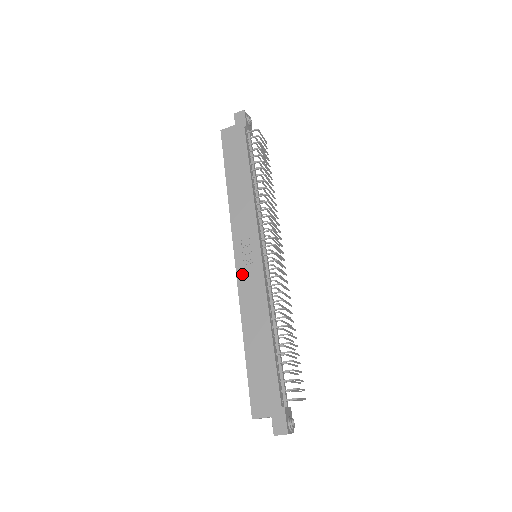
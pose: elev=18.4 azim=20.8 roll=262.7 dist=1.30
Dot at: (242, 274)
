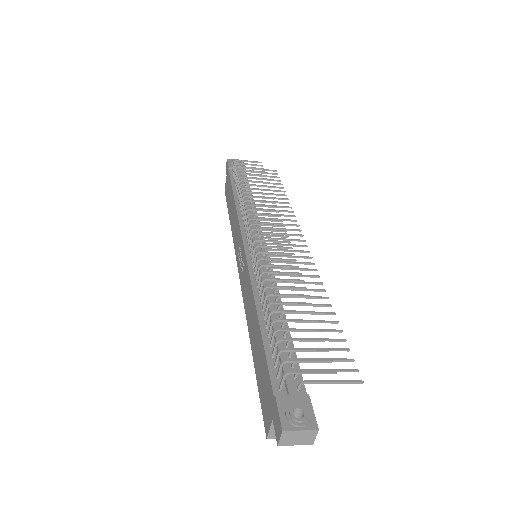
Dot at: (242, 282)
